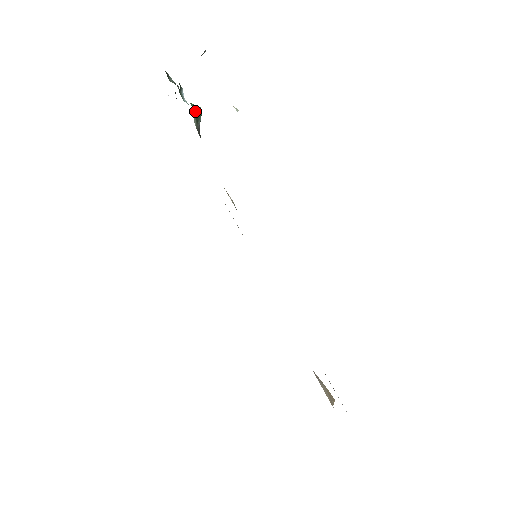
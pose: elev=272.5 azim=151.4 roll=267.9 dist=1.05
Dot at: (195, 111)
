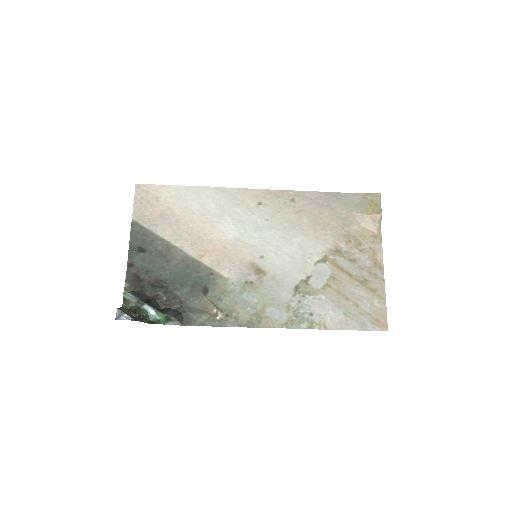
Dot at: (165, 322)
